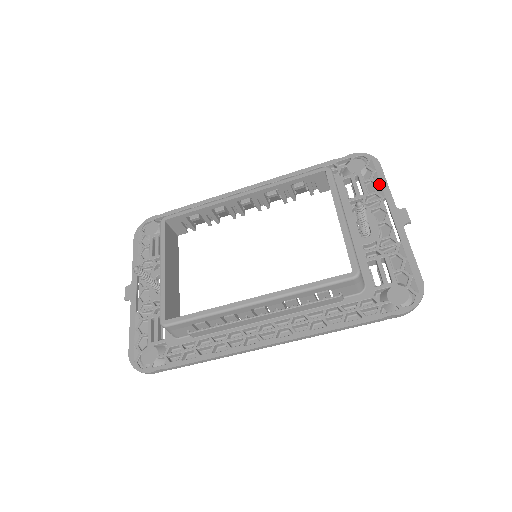
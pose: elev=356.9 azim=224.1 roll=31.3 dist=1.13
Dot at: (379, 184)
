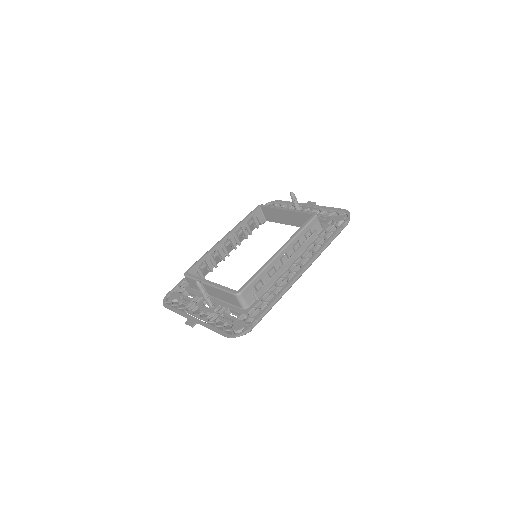
Dot at: (287, 204)
